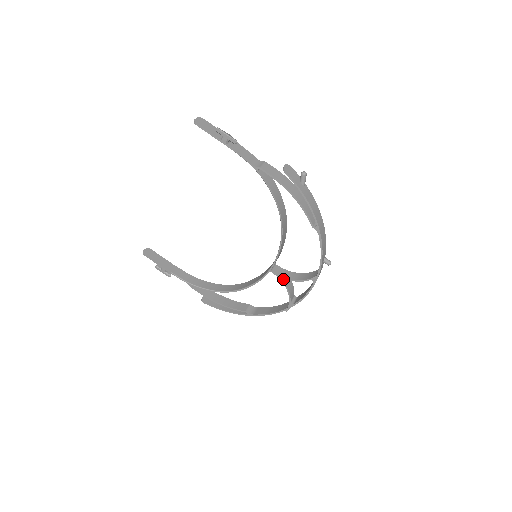
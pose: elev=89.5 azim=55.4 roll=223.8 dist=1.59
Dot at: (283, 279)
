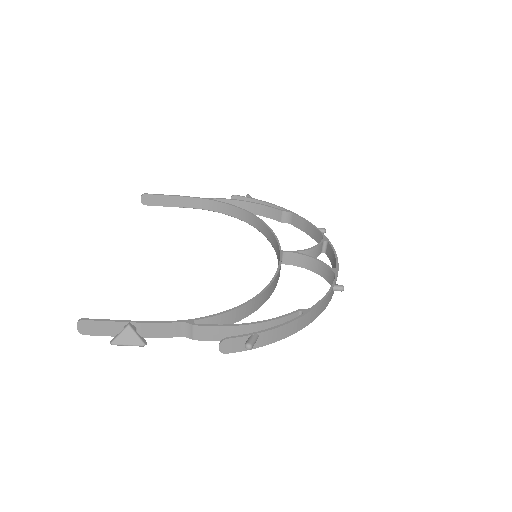
Dot at: (299, 261)
